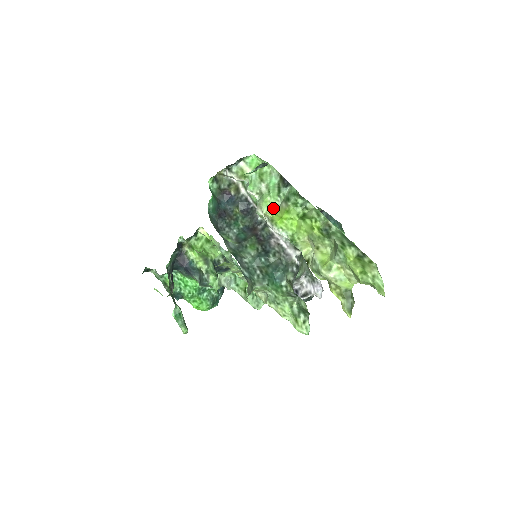
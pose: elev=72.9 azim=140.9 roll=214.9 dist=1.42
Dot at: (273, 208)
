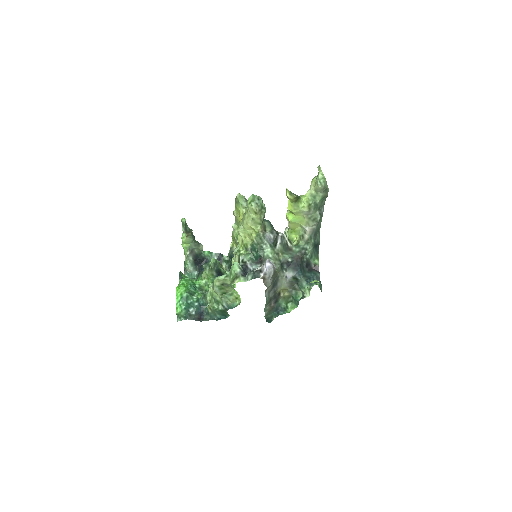
Dot at: occluded
